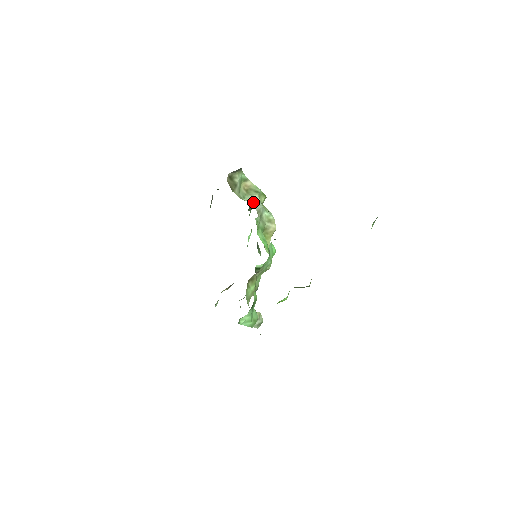
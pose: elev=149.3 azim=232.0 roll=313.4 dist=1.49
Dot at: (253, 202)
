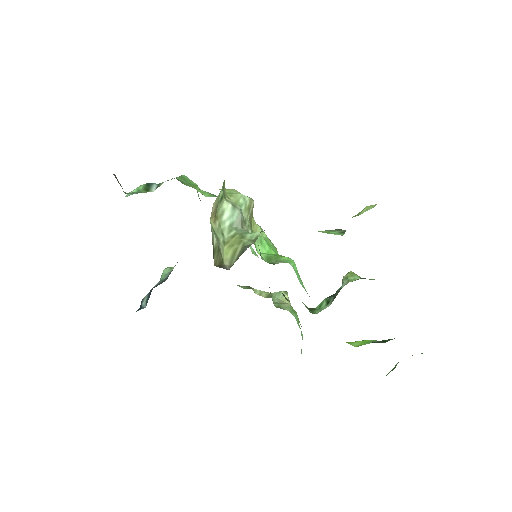
Dot at: (231, 223)
